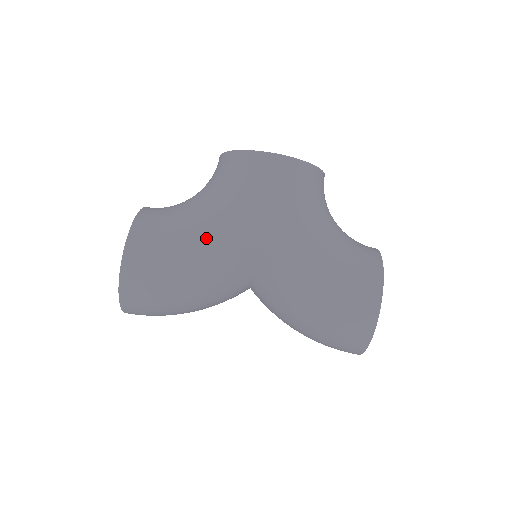
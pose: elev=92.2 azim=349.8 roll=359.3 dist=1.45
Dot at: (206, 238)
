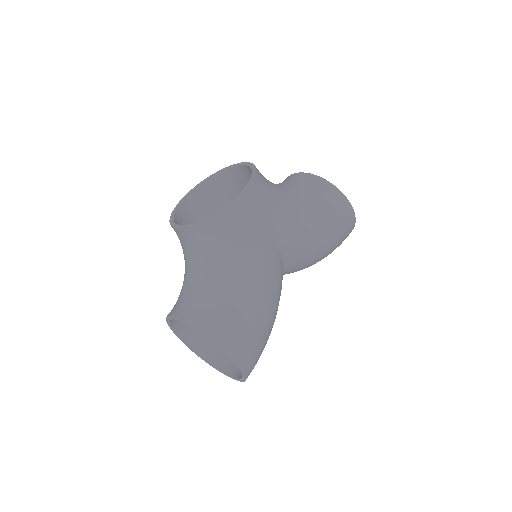
Dot at: (261, 288)
